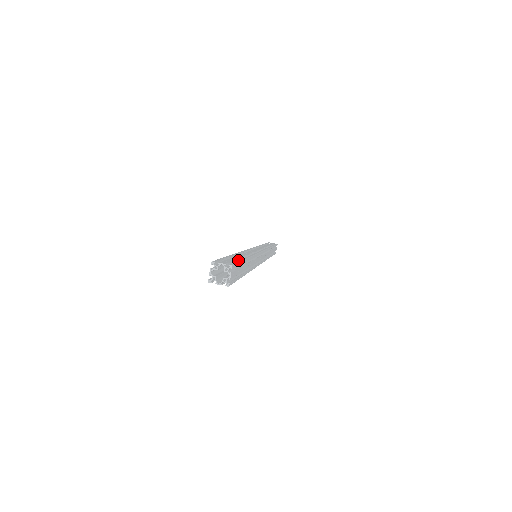
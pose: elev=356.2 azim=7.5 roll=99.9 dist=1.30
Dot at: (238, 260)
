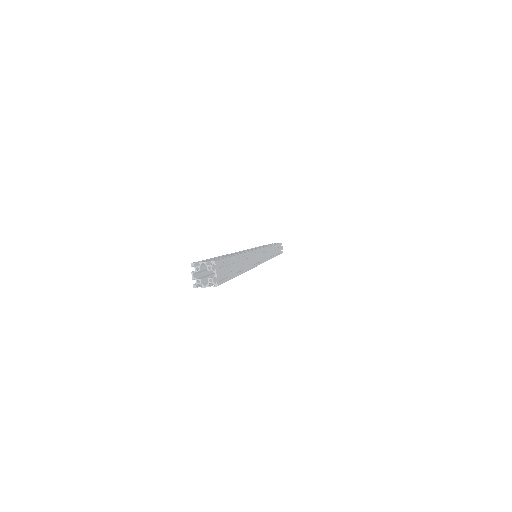
Dot at: occluded
